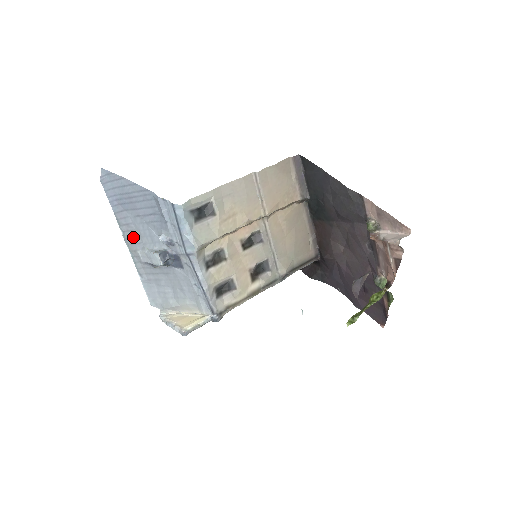
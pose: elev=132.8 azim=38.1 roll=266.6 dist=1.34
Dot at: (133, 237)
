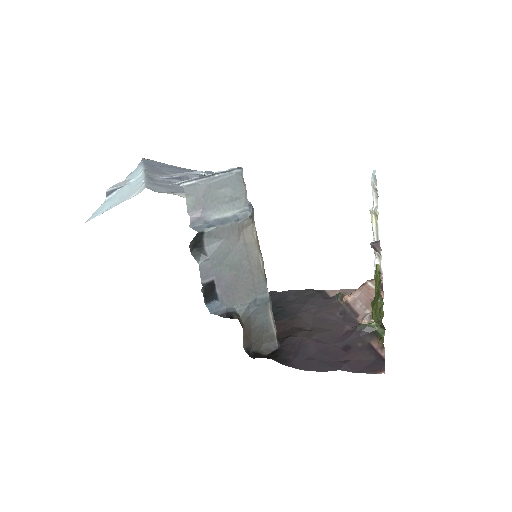
Dot at: (158, 172)
